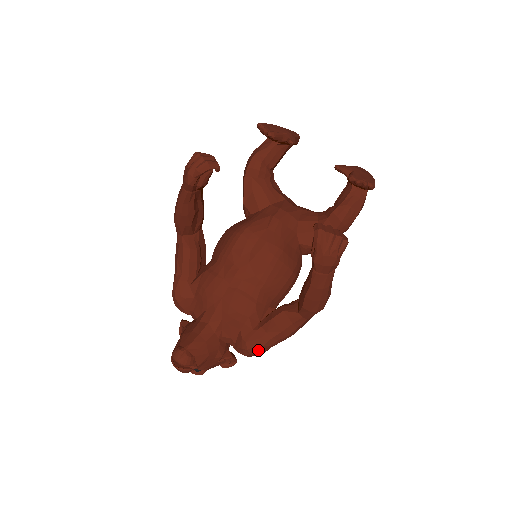
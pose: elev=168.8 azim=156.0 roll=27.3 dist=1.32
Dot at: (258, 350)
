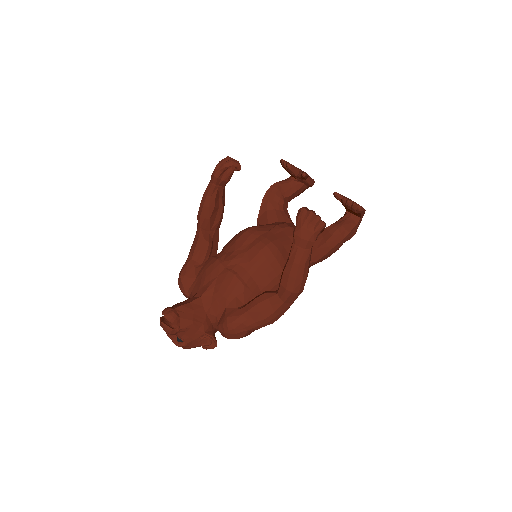
Dot at: (236, 327)
